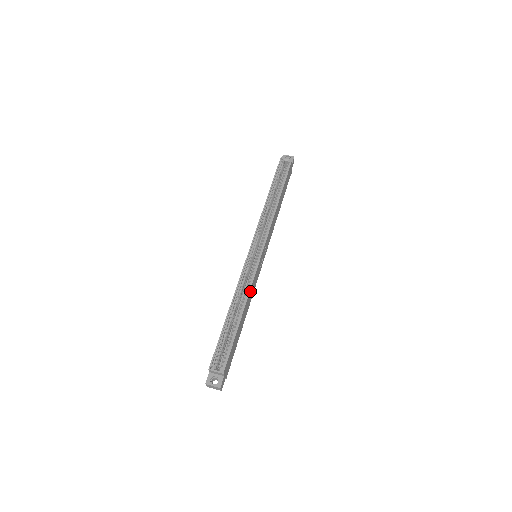
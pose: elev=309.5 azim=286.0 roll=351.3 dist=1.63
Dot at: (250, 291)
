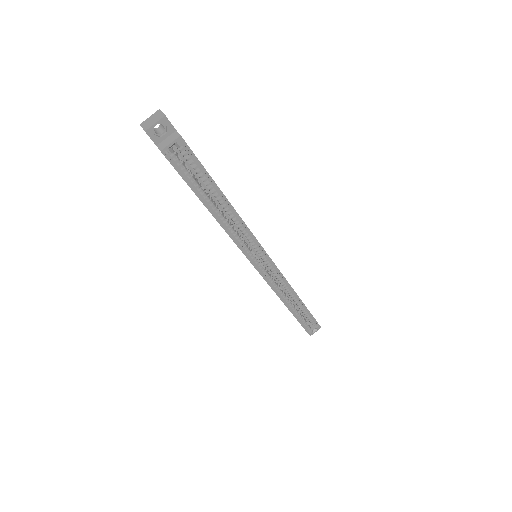
Dot at: (290, 285)
